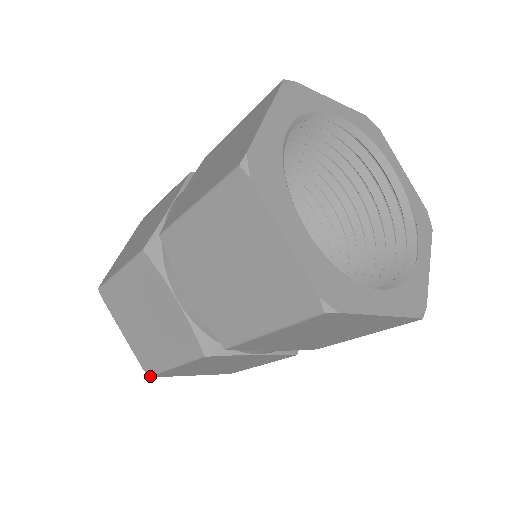
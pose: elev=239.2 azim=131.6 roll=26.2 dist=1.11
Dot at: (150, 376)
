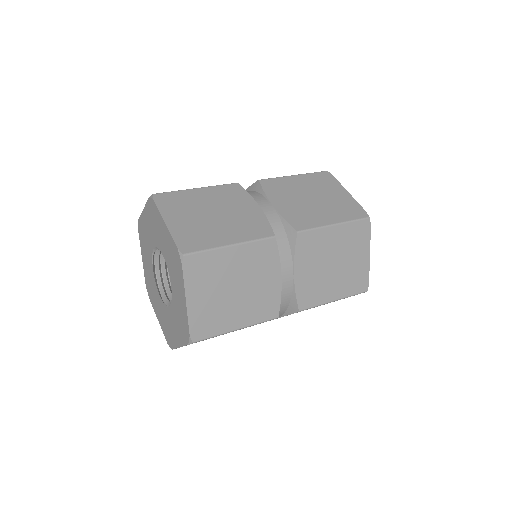
Dot at: (195, 342)
